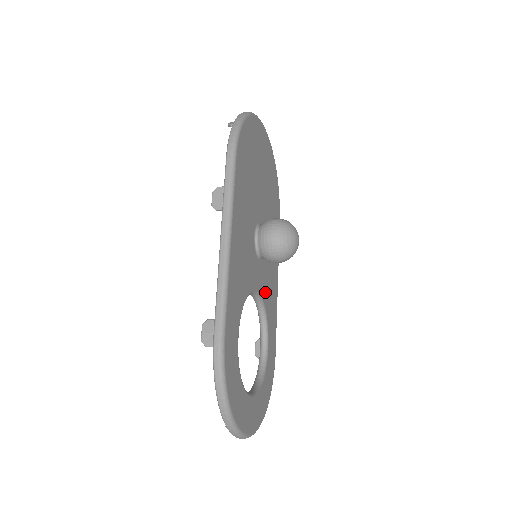
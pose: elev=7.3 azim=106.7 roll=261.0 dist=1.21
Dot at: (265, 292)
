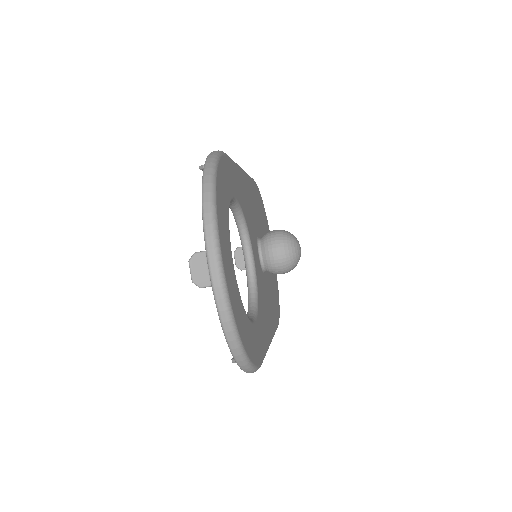
Dot at: (260, 289)
